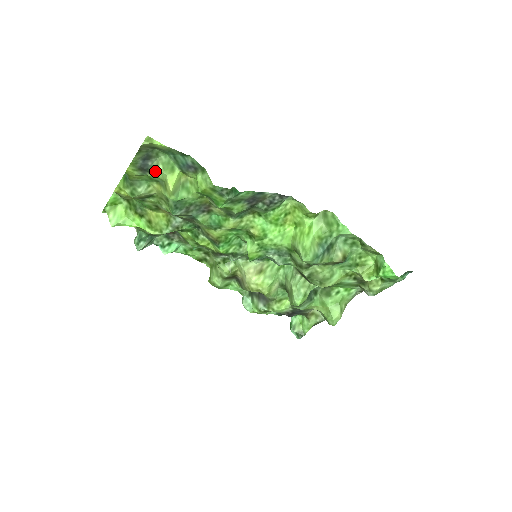
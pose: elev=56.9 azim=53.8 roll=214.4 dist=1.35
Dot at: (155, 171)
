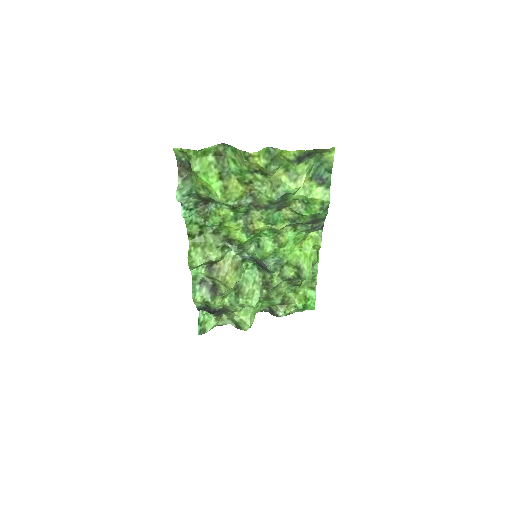
Dot at: (301, 165)
